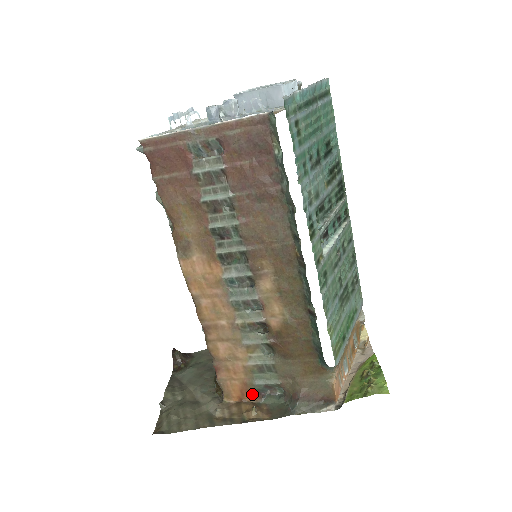
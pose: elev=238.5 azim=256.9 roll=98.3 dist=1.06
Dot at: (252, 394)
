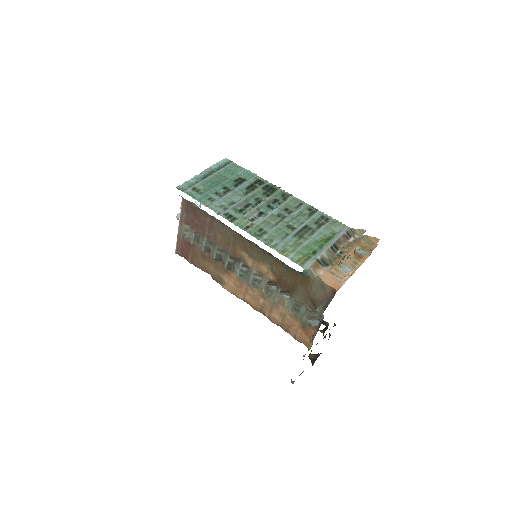
Dot at: (311, 331)
